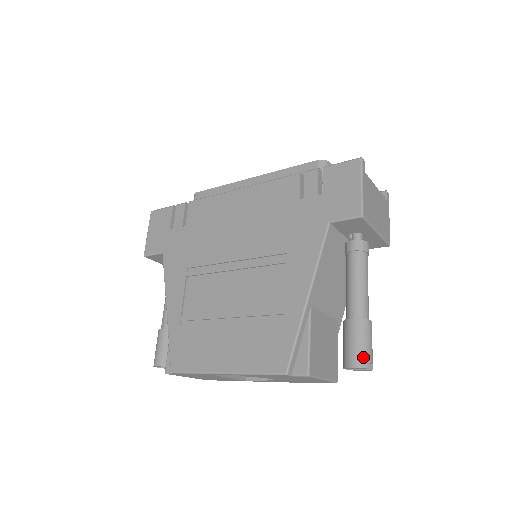
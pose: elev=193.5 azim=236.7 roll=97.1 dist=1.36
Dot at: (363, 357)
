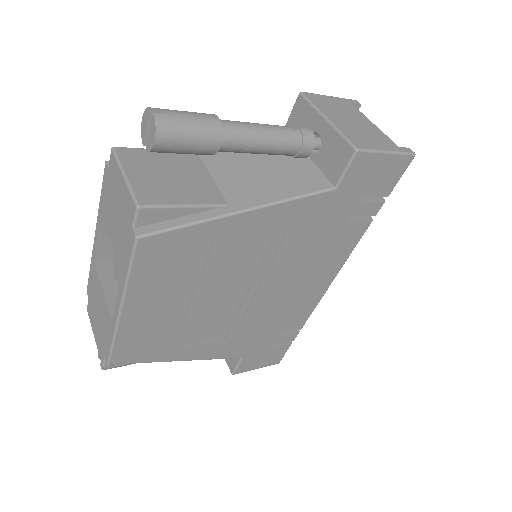
Dot at: occluded
